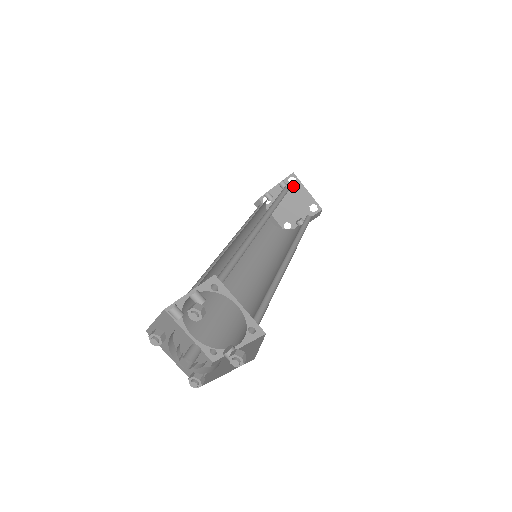
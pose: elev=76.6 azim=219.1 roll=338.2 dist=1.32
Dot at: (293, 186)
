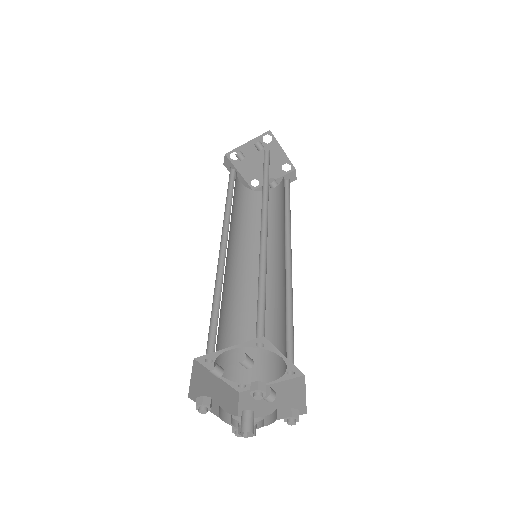
Dot at: (267, 144)
